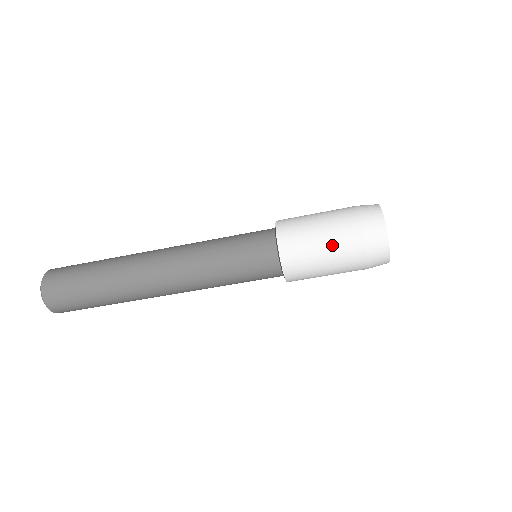
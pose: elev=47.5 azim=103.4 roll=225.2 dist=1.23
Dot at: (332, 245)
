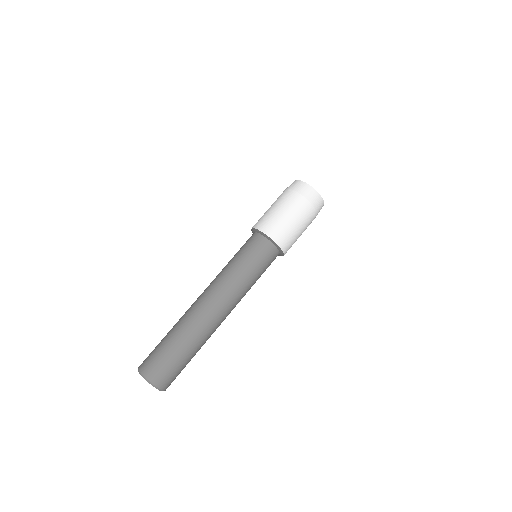
Dot at: (278, 204)
